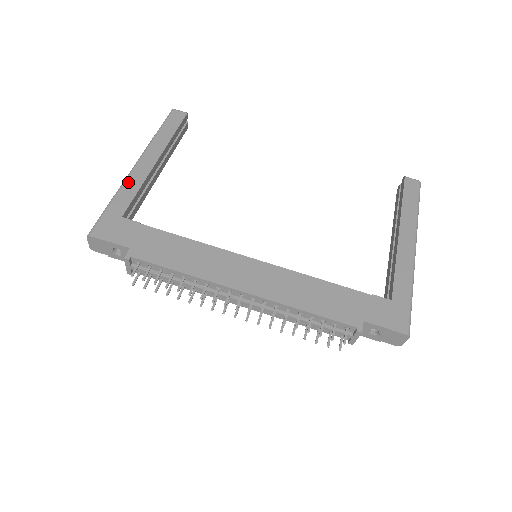
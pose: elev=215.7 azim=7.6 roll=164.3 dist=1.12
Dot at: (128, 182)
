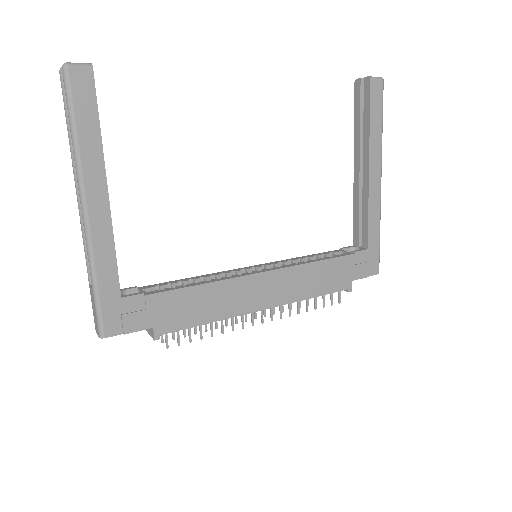
Dot at: (96, 247)
